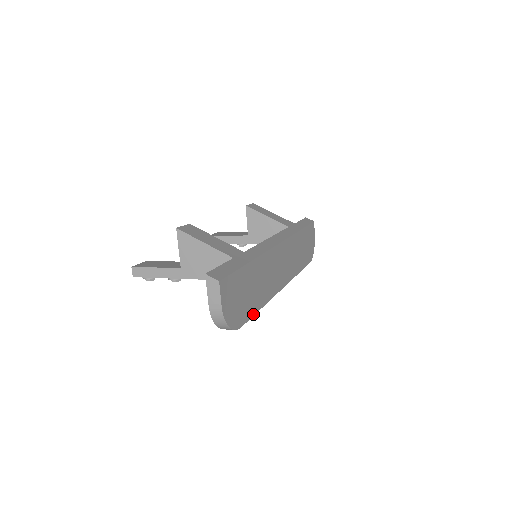
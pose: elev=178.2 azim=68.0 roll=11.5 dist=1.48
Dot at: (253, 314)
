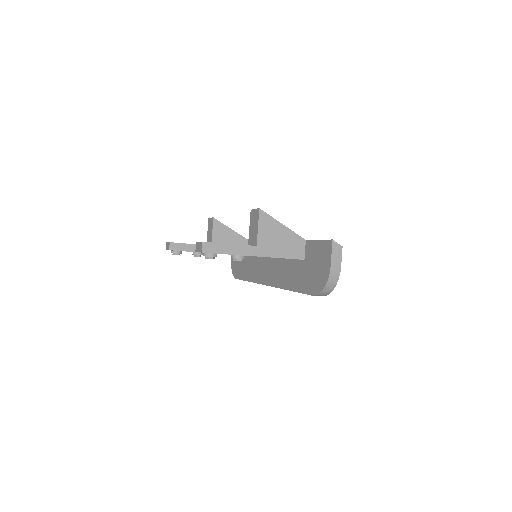
Dot at: occluded
